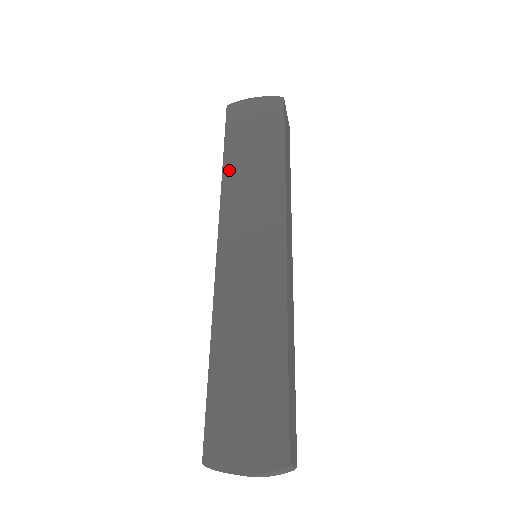
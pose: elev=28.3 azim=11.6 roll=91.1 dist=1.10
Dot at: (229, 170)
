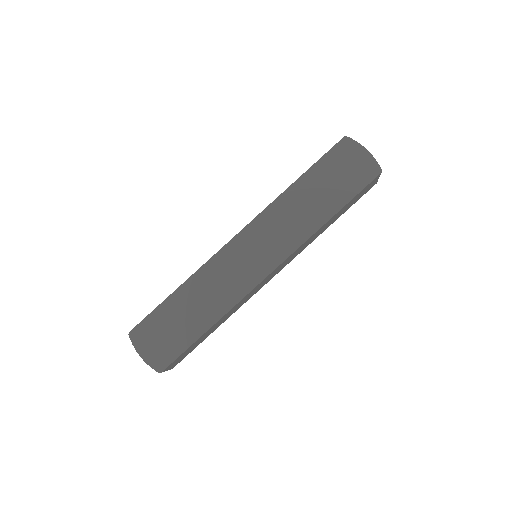
Dot at: (294, 190)
